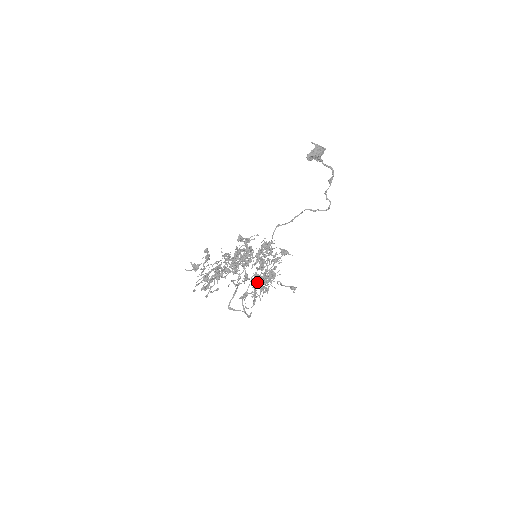
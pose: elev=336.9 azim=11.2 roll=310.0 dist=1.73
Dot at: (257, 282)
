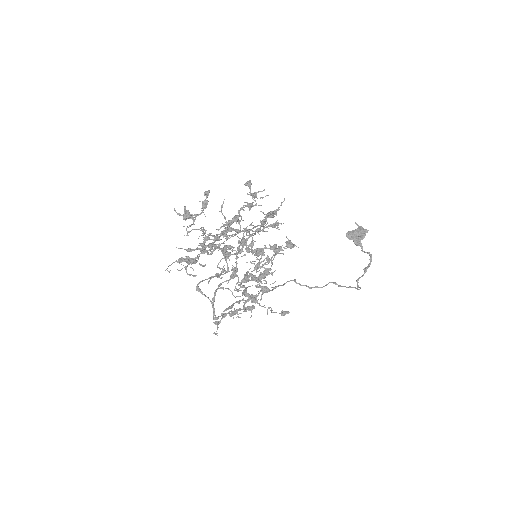
Dot at: (244, 289)
